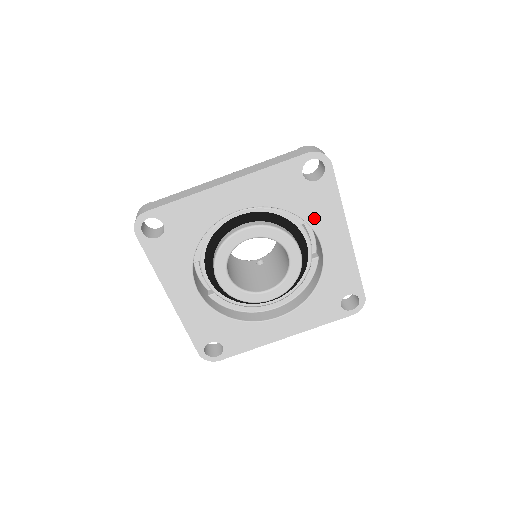
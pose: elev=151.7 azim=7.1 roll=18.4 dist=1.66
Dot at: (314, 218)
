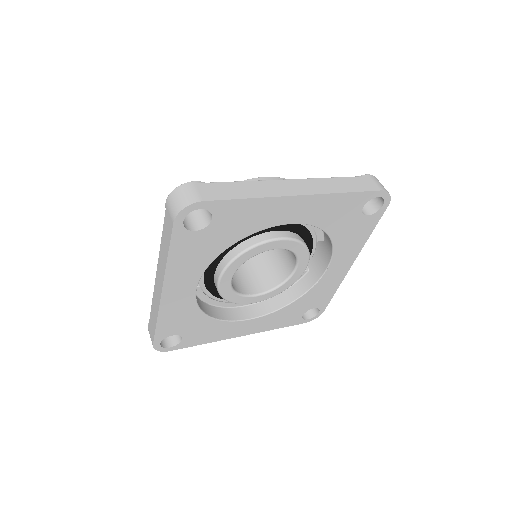
Dot at: (341, 245)
